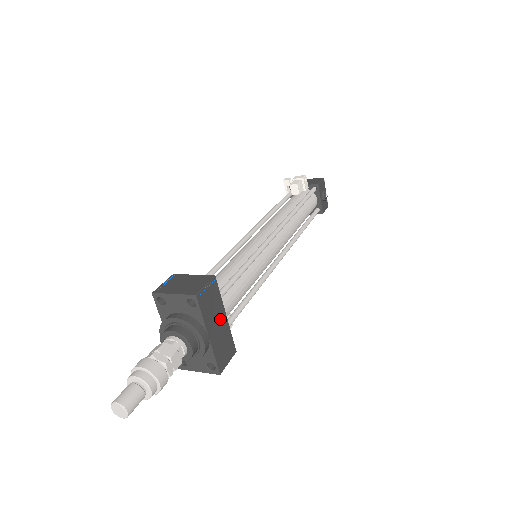
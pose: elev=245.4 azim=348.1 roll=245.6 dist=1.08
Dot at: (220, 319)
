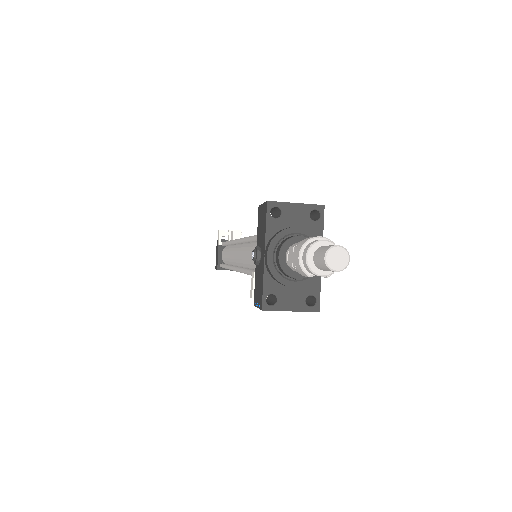
Dot at: occluded
